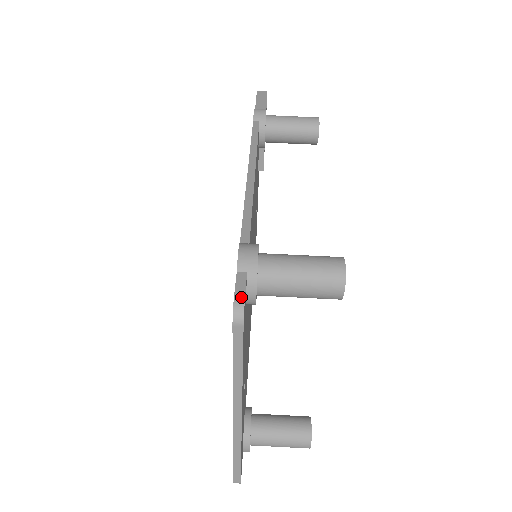
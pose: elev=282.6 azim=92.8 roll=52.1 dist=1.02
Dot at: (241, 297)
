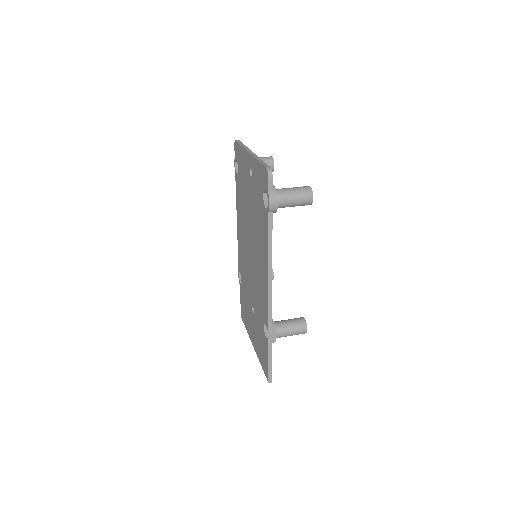
Dot at: occluded
